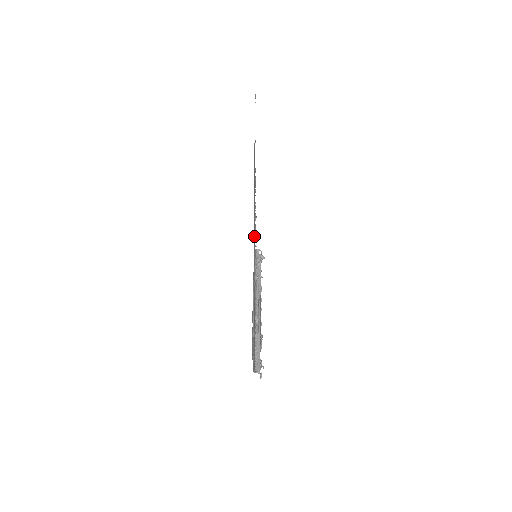
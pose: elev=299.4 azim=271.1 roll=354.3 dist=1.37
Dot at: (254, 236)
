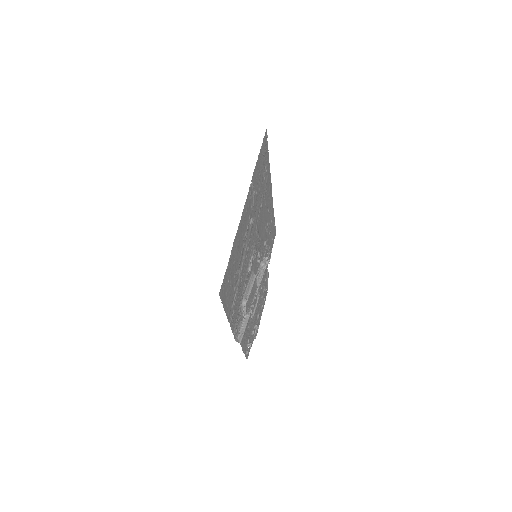
Dot at: (245, 232)
